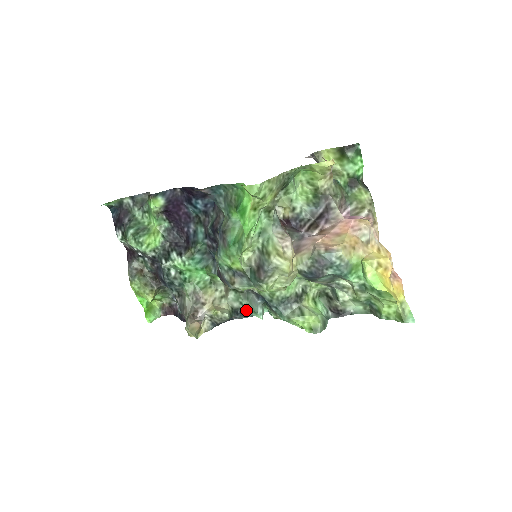
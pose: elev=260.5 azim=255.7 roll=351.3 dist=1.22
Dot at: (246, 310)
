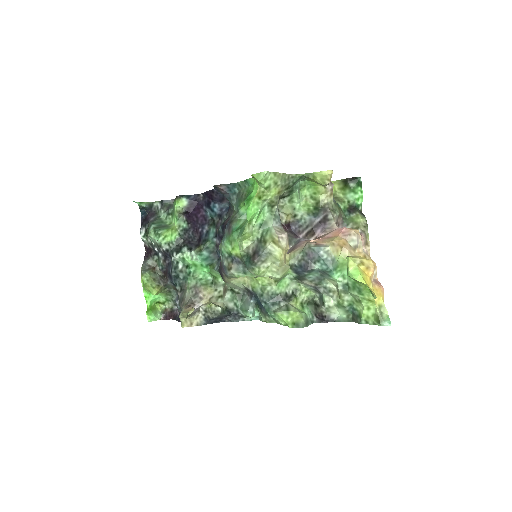
Dot at: (239, 312)
